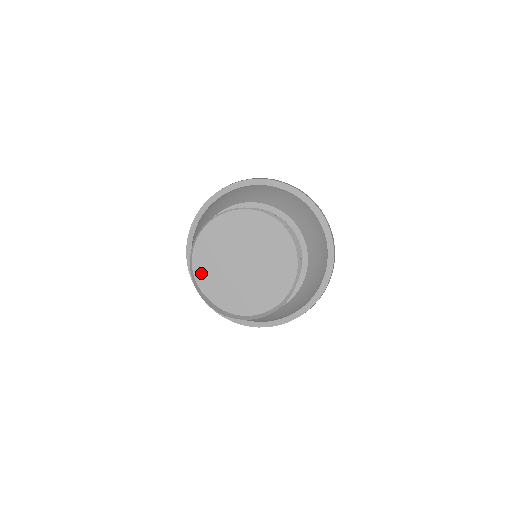
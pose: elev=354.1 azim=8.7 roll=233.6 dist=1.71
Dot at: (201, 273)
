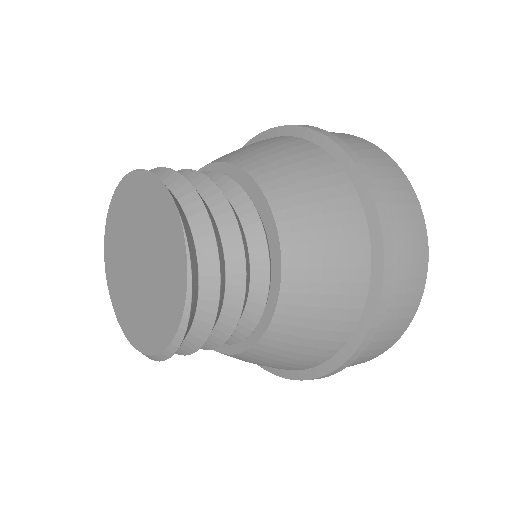
Dot at: (109, 257)
